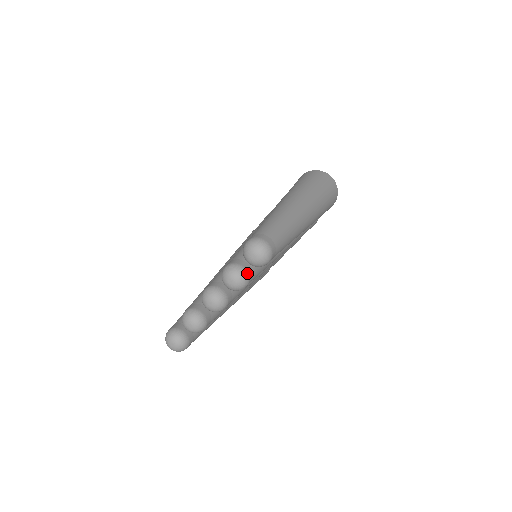
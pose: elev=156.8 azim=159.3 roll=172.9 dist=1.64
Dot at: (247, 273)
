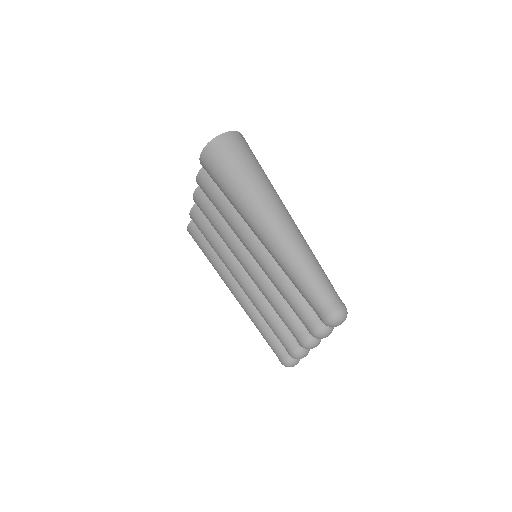
Dot at: occluded
